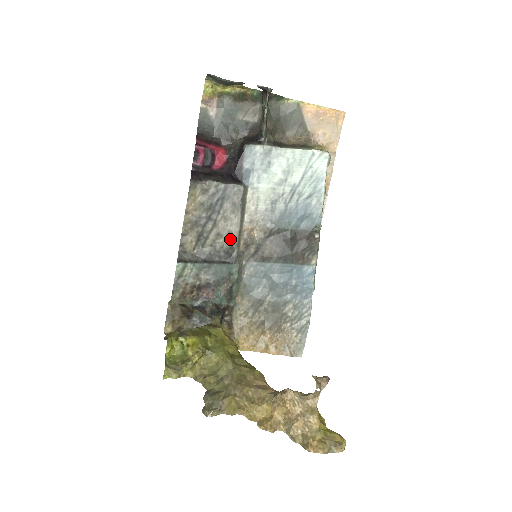
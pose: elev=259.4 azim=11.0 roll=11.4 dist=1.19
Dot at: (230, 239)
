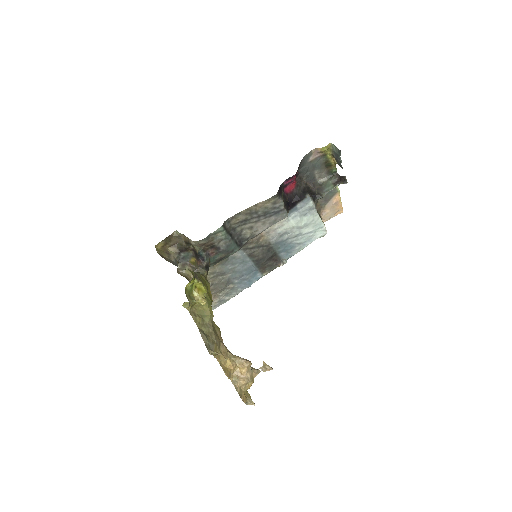
Dot at: (252, 234)
